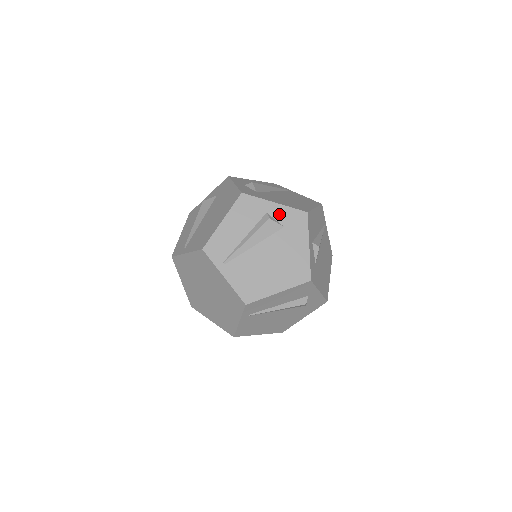
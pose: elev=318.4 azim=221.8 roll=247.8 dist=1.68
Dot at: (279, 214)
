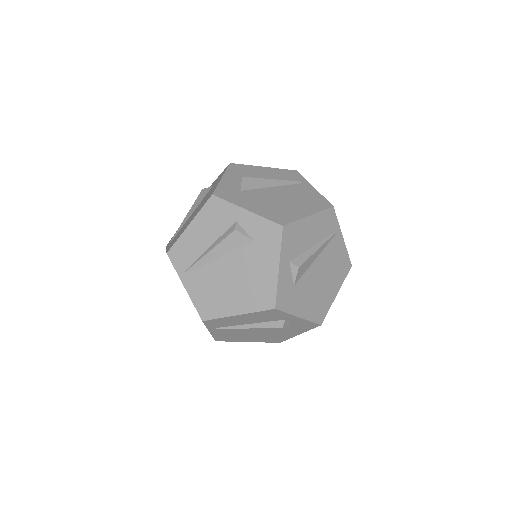
Dot at: (295, 322)
